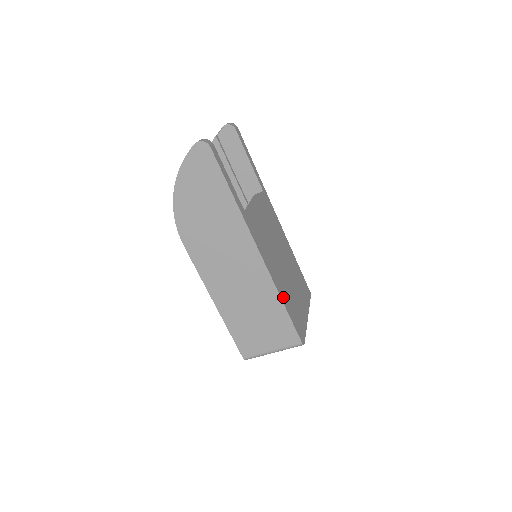
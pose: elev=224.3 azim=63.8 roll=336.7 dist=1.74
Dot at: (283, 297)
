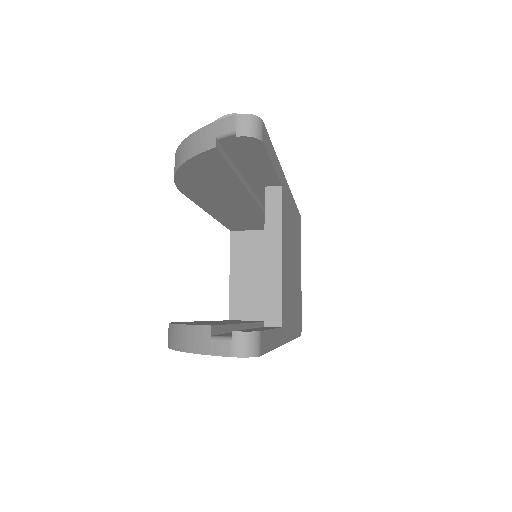
Dot at: (295, 329)
